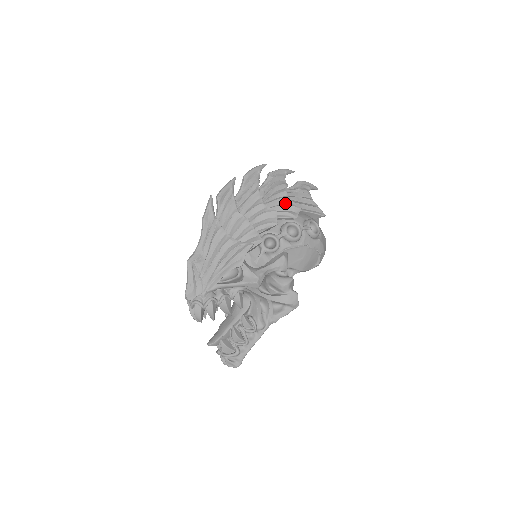
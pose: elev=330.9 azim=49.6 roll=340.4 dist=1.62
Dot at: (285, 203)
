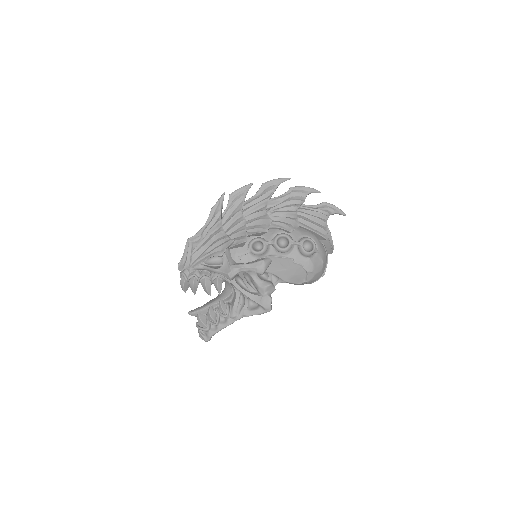
Dot at: (291, 217)
